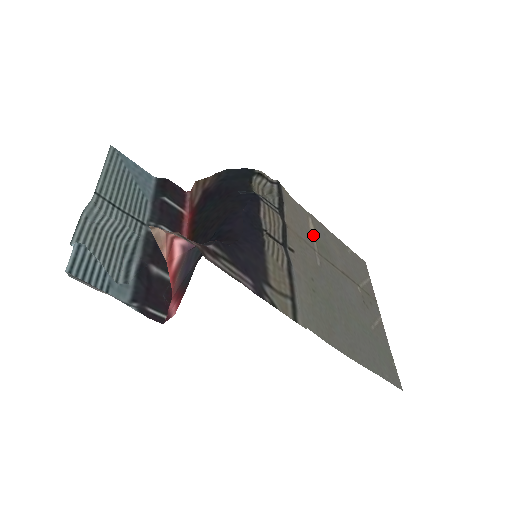
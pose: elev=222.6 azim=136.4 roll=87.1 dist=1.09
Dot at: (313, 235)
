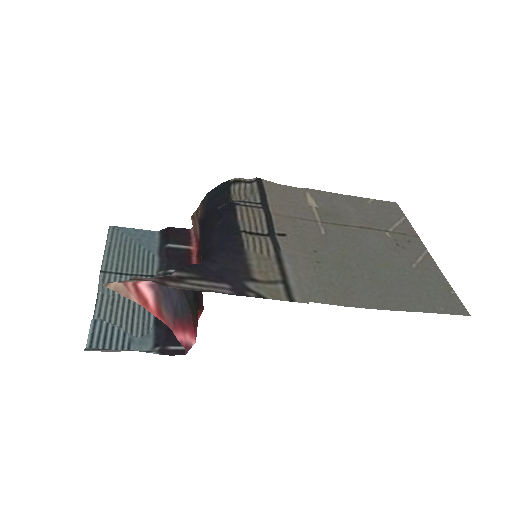
Dot at: (313, 208)
